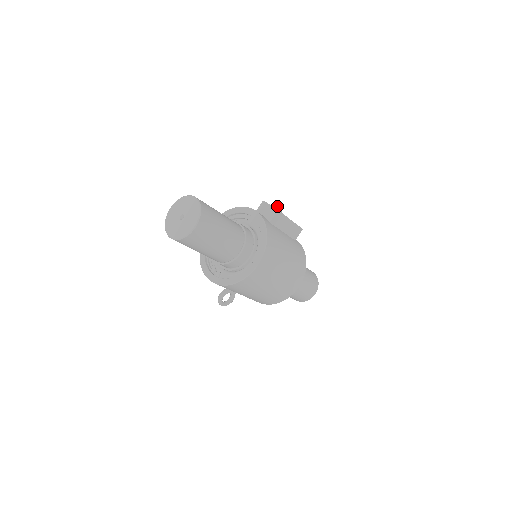
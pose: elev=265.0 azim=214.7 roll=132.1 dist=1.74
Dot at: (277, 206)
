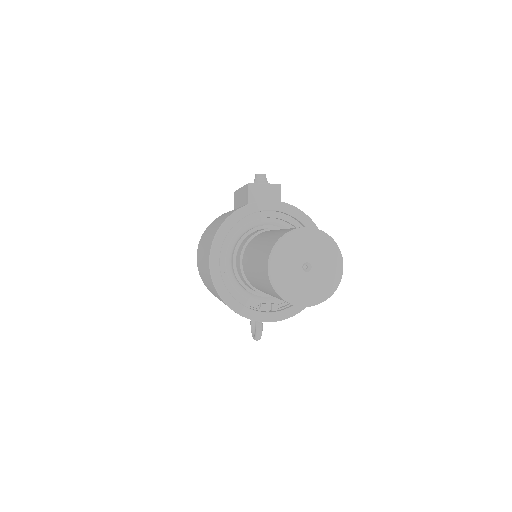
Dot at: (265, 180)
